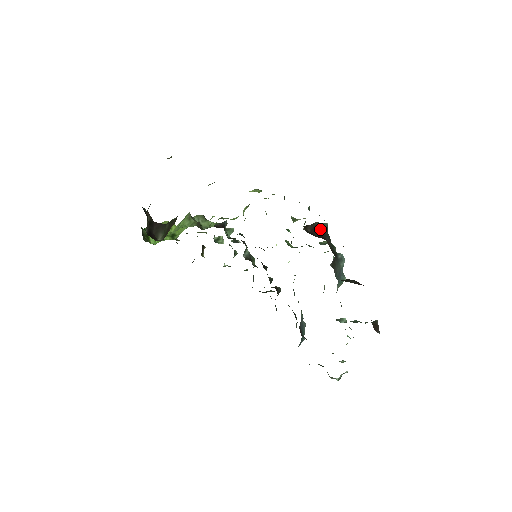
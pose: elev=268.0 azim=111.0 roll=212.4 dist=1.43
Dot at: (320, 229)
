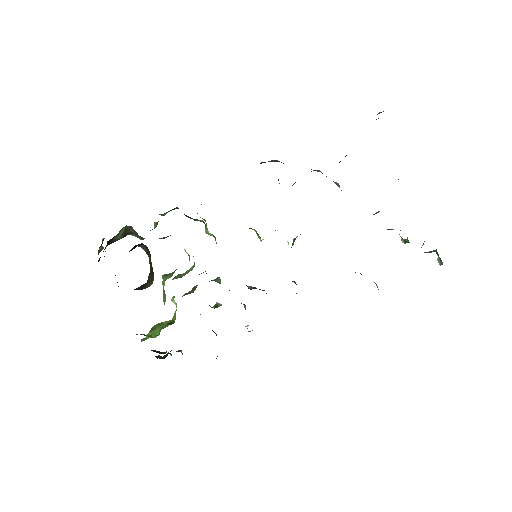
Dot at: occluded
